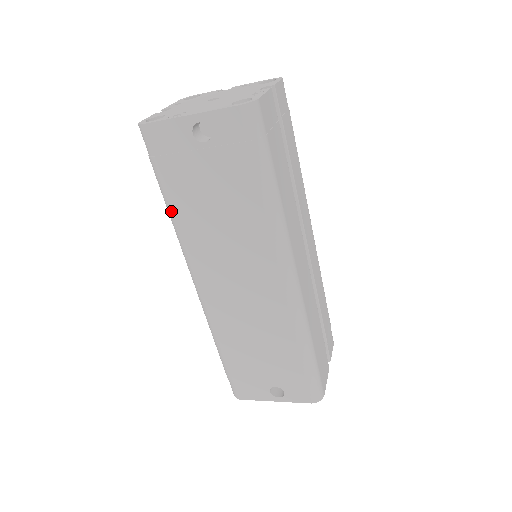
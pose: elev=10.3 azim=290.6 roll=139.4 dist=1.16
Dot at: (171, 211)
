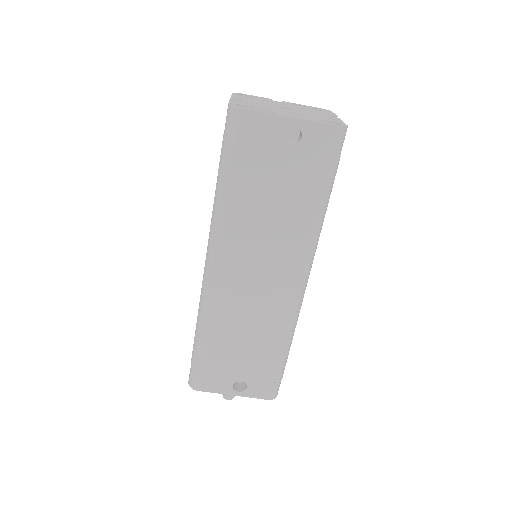
Dot at: (224, 195)
